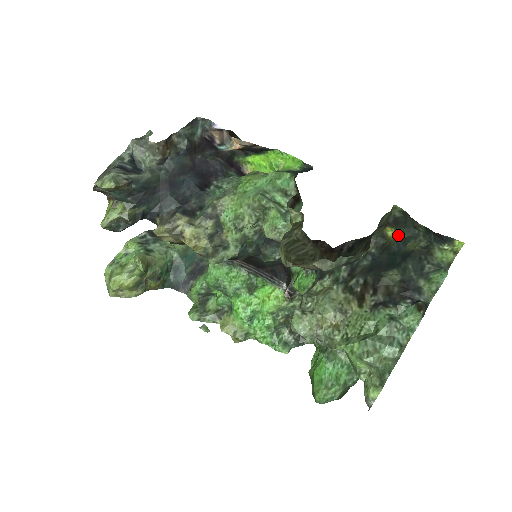
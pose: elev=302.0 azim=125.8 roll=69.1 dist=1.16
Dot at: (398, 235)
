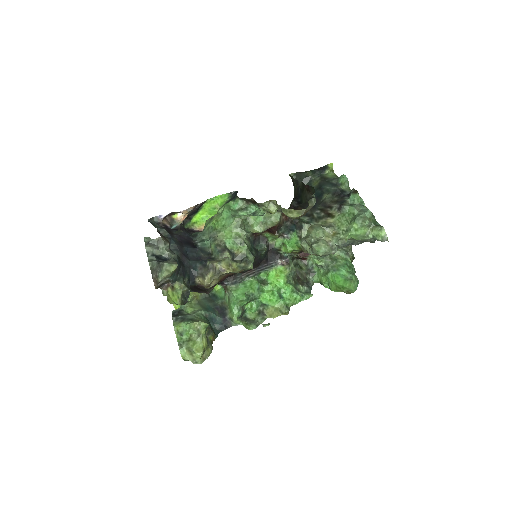
Dot at: occluded
